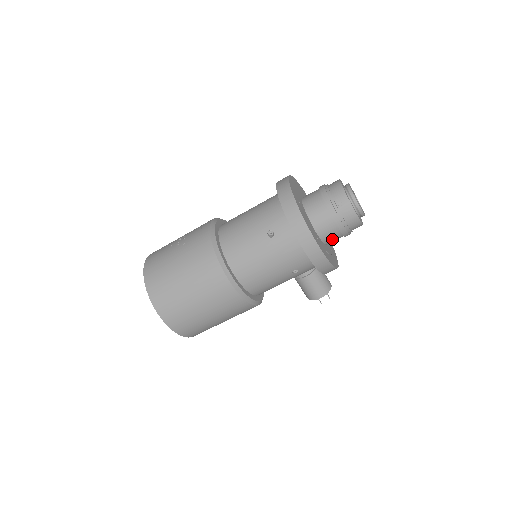
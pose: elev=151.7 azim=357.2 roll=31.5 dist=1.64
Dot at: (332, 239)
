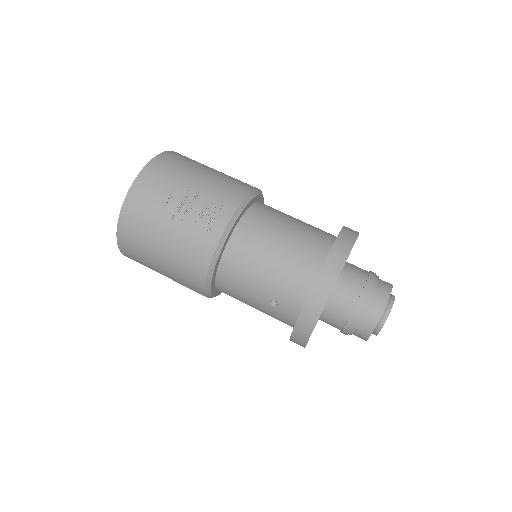
Dot at: occluded
